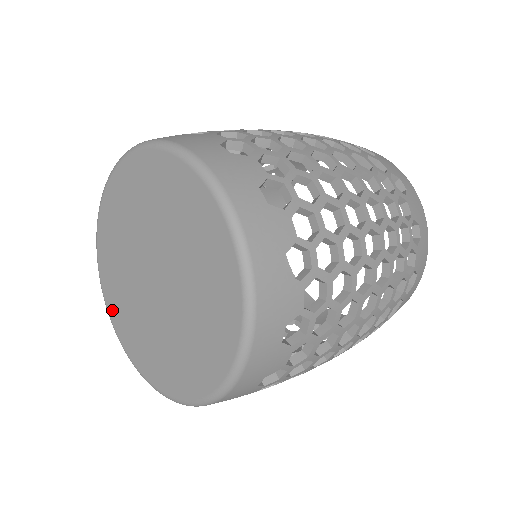
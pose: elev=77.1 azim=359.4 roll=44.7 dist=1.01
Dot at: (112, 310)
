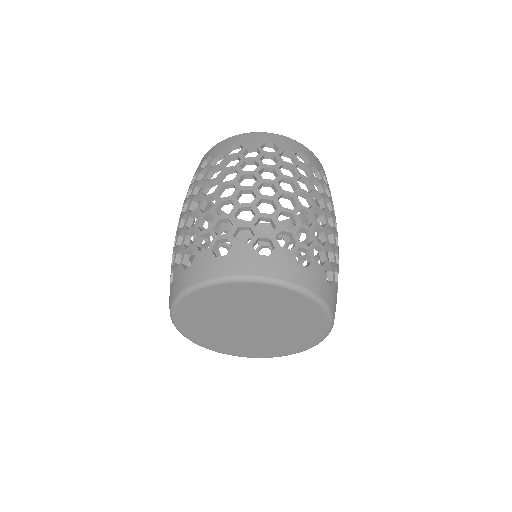
Dot at: (182, 322)
